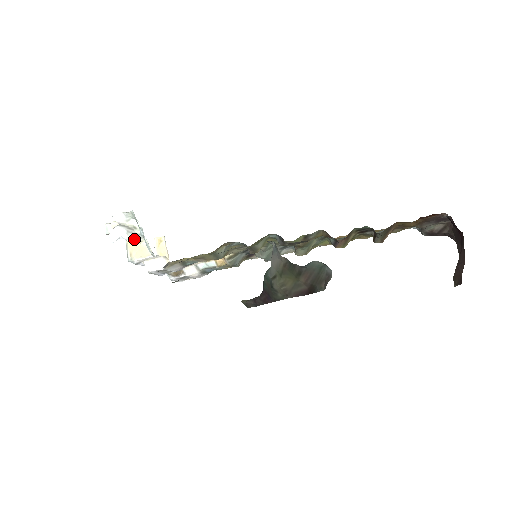
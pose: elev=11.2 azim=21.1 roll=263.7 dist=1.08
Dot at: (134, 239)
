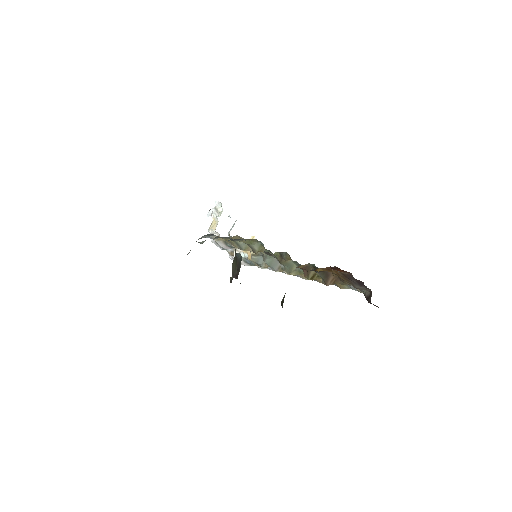
Dot at: (215, 218)
